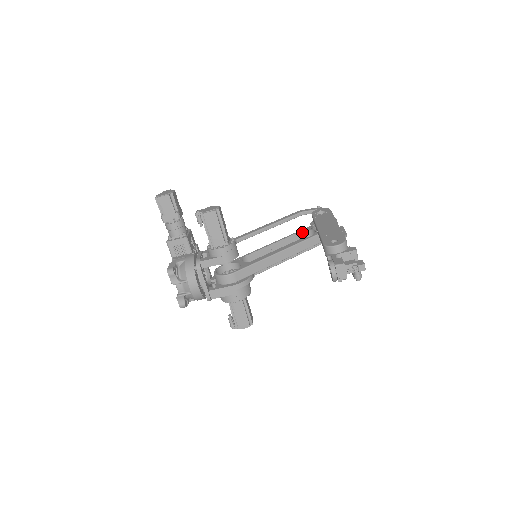
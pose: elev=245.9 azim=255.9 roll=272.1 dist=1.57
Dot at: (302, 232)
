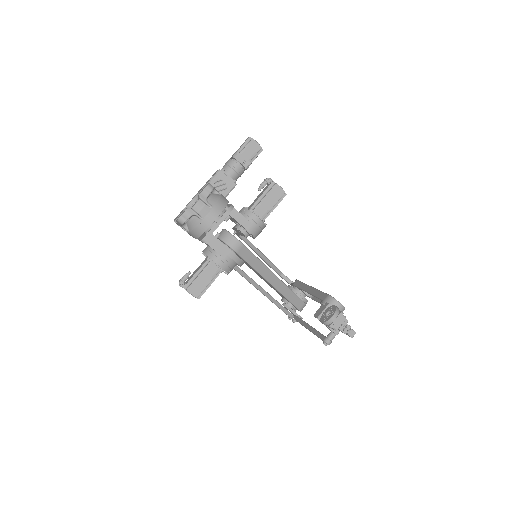
Dot at: occluded
